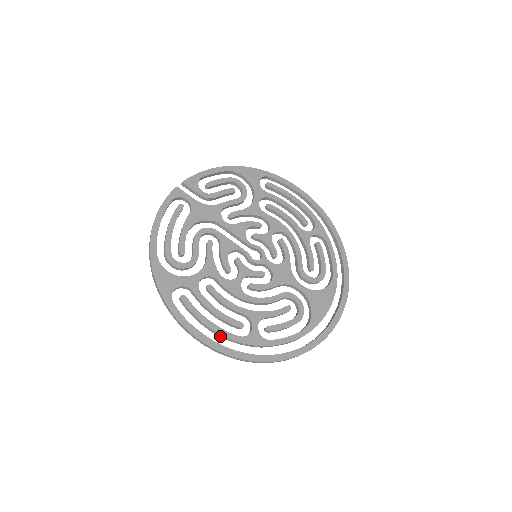
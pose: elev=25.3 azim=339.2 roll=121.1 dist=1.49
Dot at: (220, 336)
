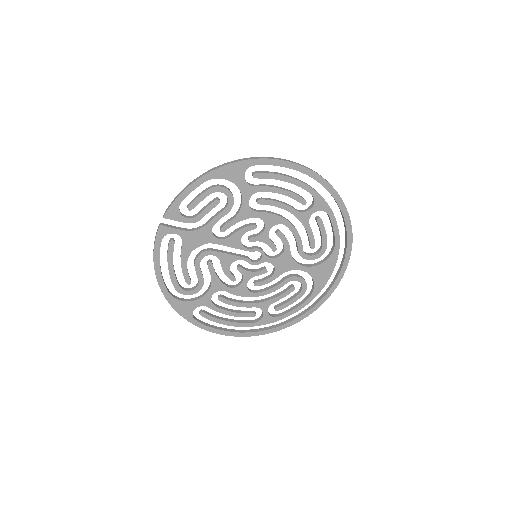
Dot at: (239, 325)
